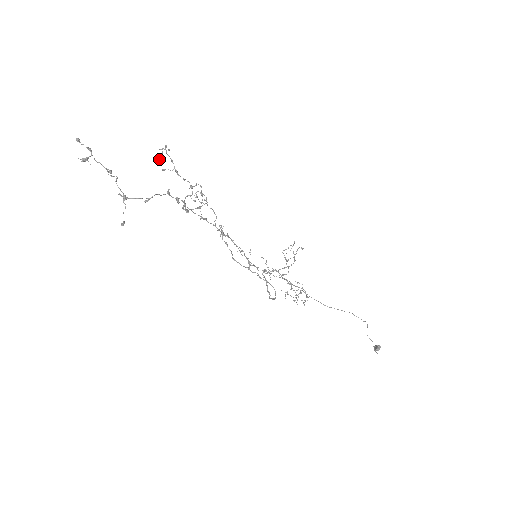
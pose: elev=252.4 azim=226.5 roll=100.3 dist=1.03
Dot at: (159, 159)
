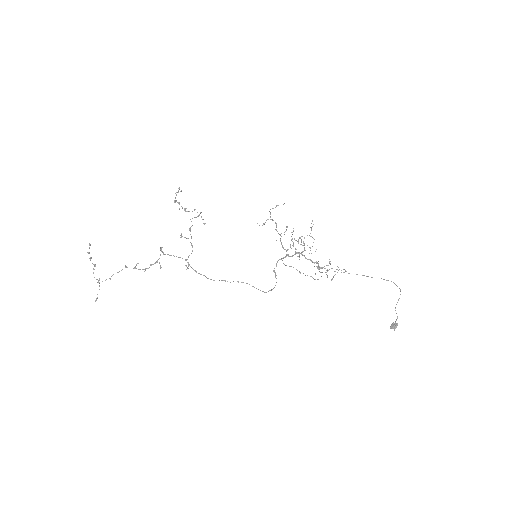
Dot at: (175, 202)
